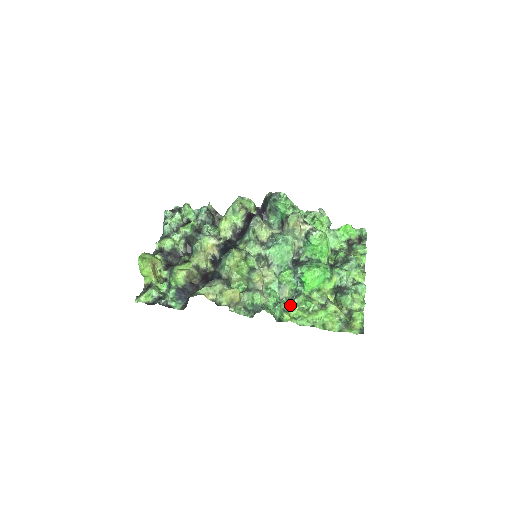
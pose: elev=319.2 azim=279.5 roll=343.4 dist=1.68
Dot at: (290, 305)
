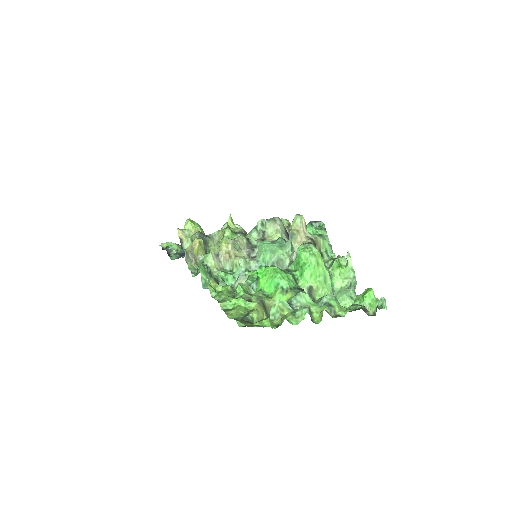
Dot at: occluded
